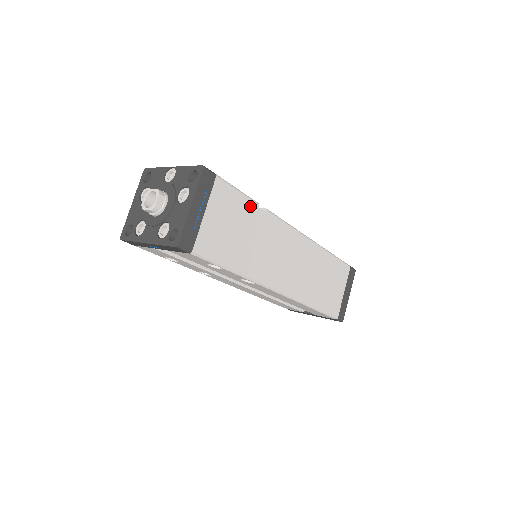
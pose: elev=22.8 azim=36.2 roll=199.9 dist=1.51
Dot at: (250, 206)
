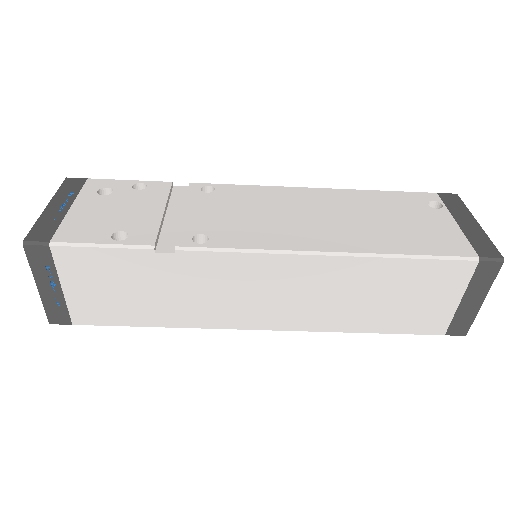
Dot at: (136, 256)
